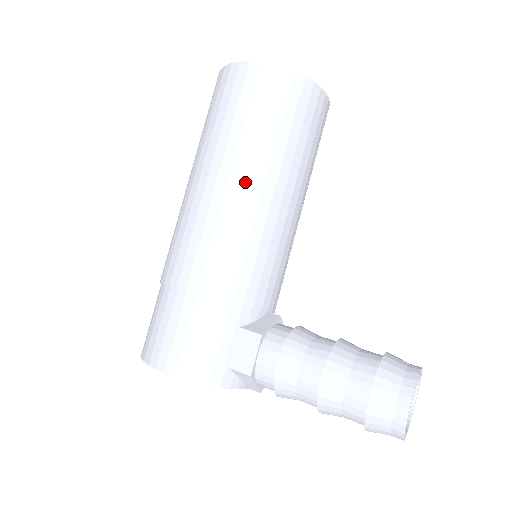
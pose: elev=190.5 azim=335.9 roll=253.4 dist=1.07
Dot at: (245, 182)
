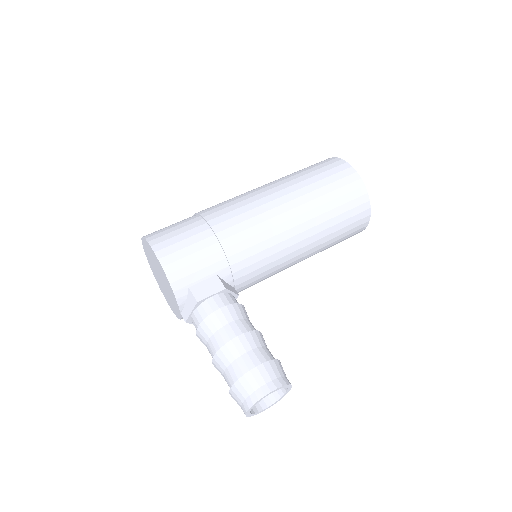
Dot at: (295, 212)
